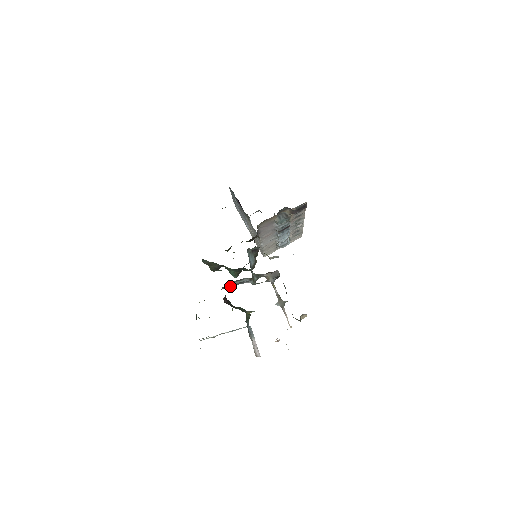
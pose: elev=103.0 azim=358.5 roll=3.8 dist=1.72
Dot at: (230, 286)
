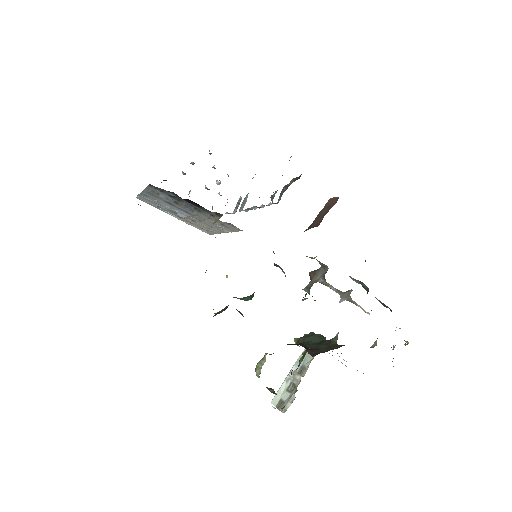
Dot at: occluded
